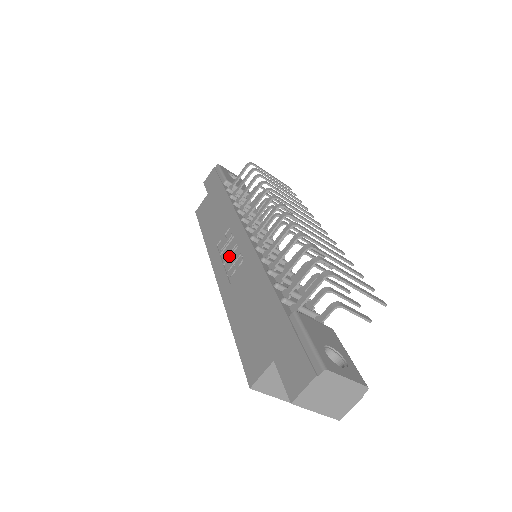
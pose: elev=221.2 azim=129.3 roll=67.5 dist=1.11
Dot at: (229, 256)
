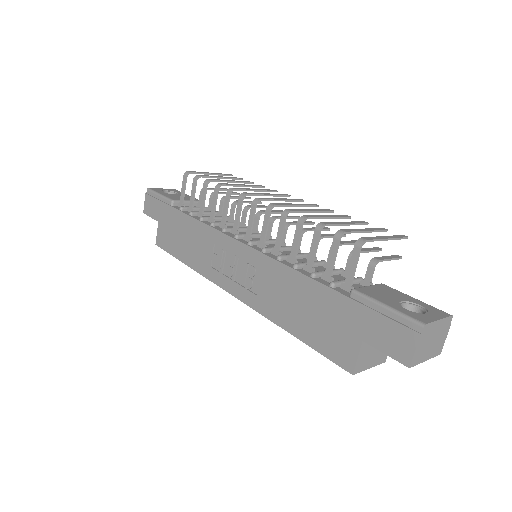
Dot at: (235, 271)
